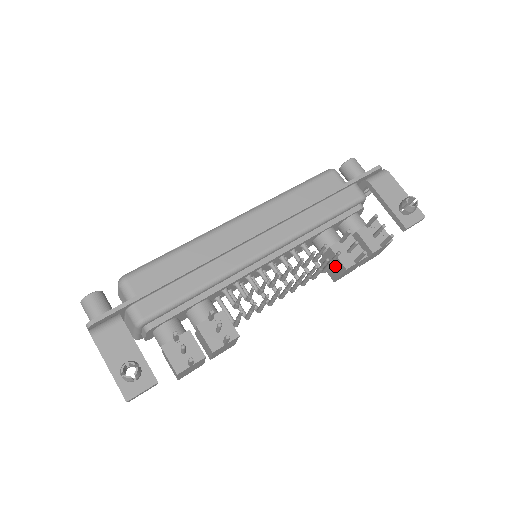
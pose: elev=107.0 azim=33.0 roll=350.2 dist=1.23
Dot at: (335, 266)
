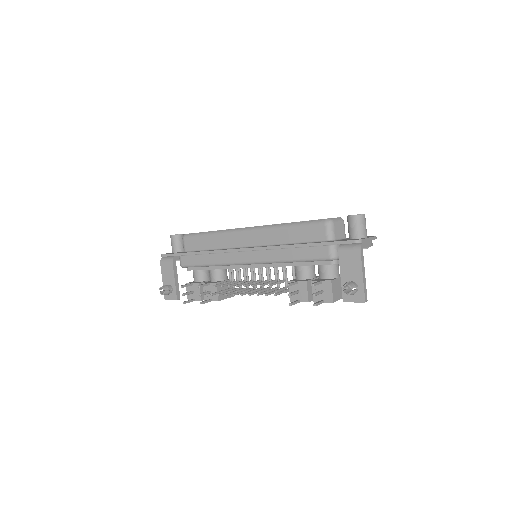
Dot at: occluded
